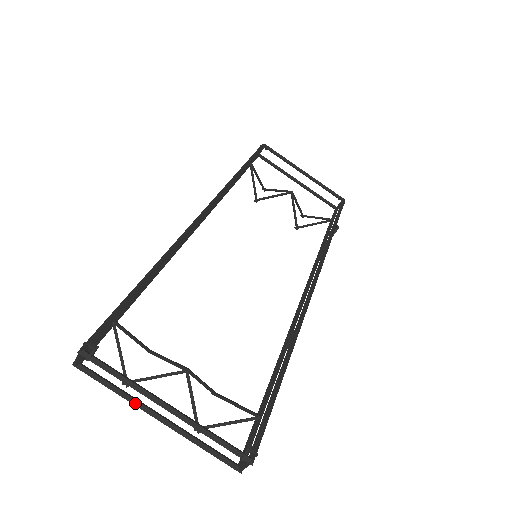
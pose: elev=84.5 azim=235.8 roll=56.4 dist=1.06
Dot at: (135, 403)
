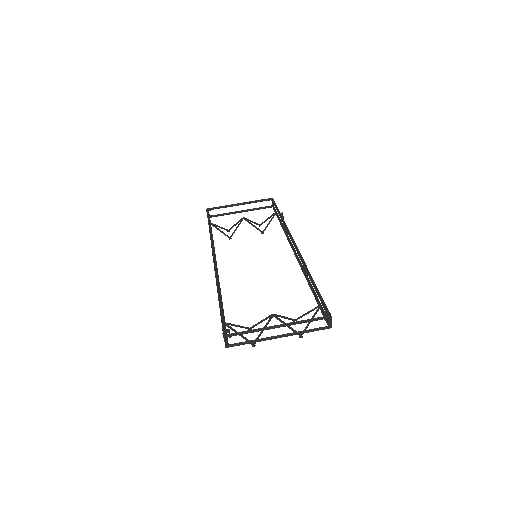
Dot at: (264, 339)
